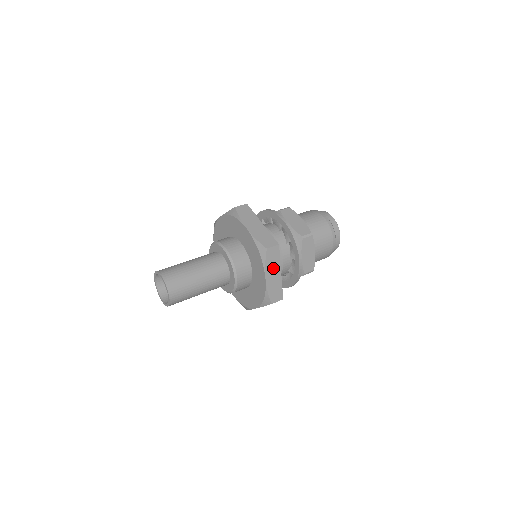
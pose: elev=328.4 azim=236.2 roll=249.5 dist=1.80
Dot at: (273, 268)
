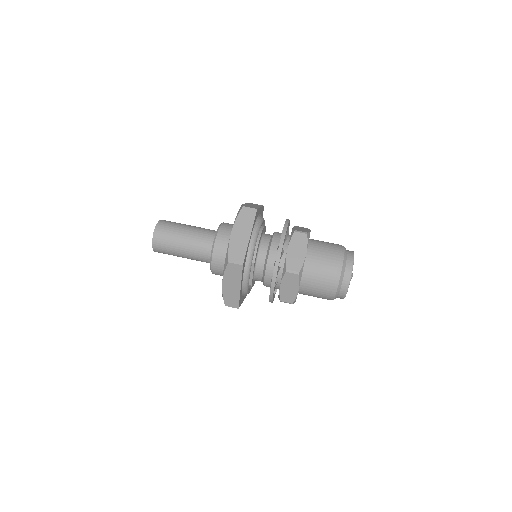
Dot at: occluded
